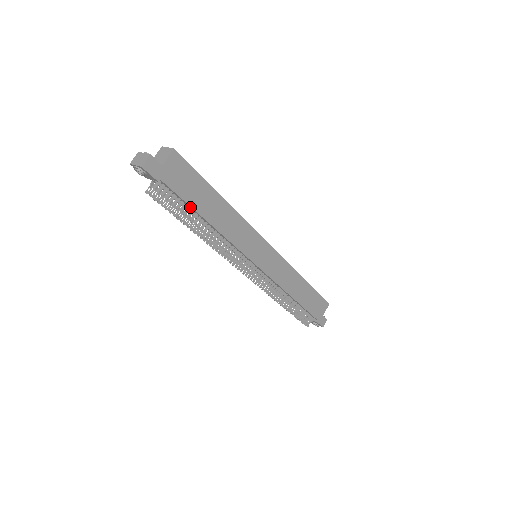
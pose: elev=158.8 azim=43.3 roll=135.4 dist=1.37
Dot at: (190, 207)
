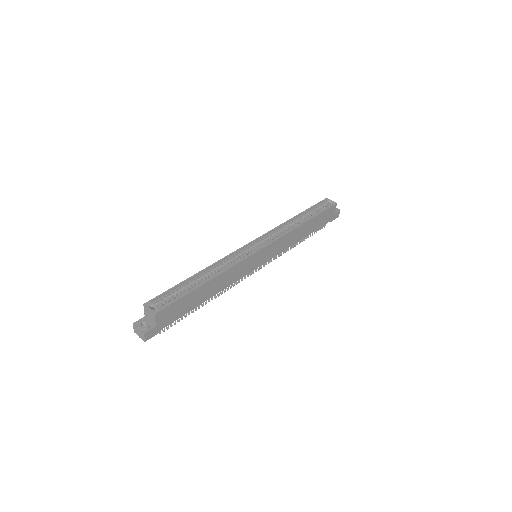
Dot at: (190, 309)
